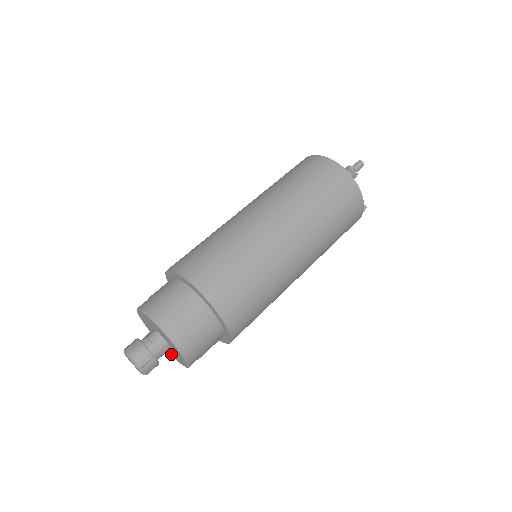
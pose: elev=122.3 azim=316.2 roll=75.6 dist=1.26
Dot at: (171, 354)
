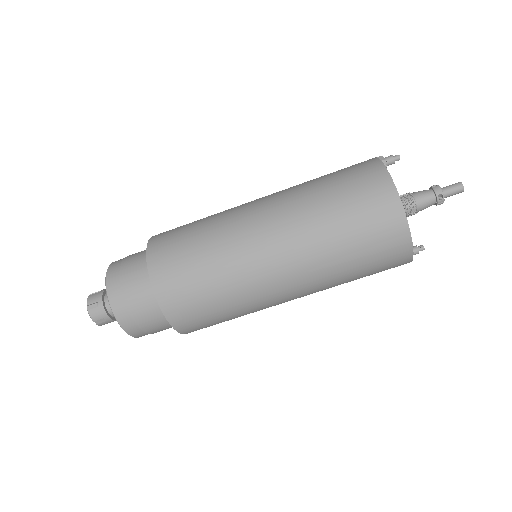
Dot at: occluded
